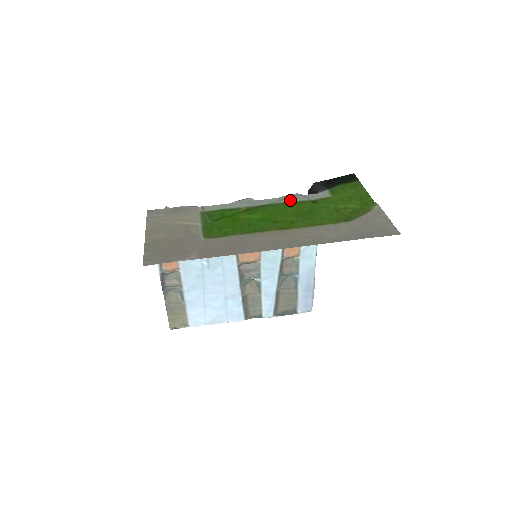
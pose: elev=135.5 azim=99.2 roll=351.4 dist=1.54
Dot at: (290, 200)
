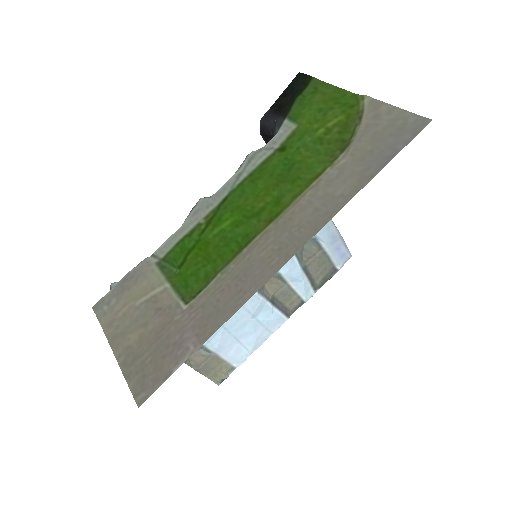
Dot at: (251, 168)
